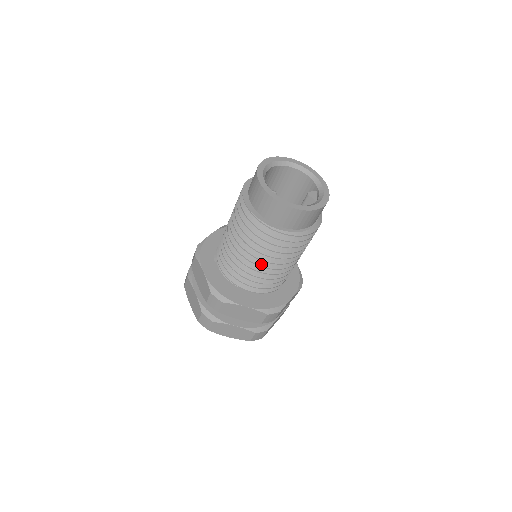
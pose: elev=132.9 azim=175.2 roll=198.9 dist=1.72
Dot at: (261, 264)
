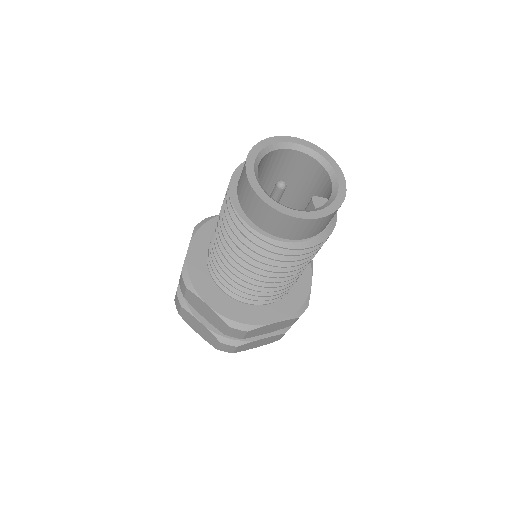
Dot at: (233, 262)
